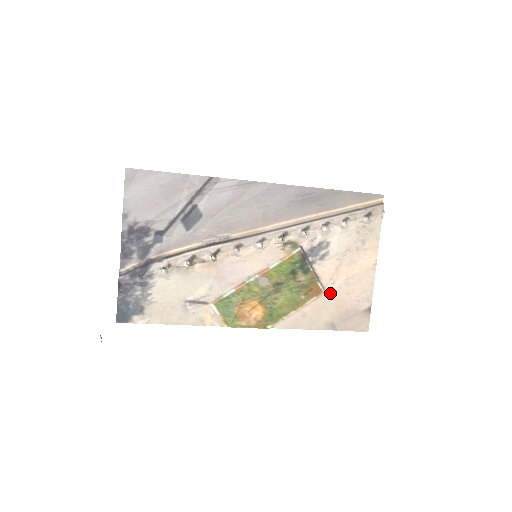
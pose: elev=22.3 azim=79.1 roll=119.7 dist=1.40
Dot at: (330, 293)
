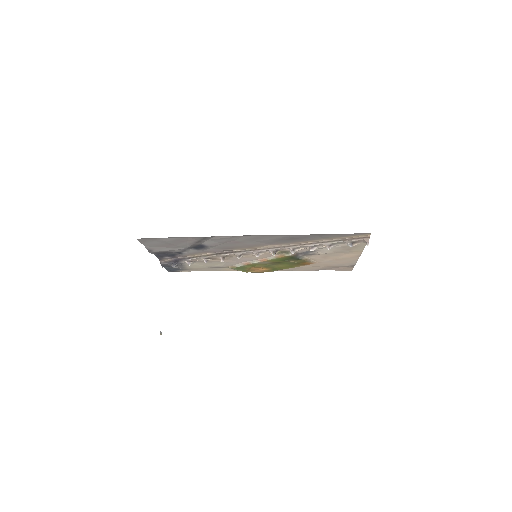
Dot at: (320, 263)
